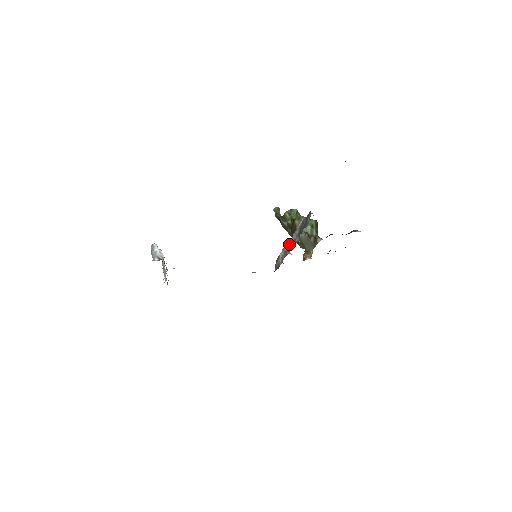
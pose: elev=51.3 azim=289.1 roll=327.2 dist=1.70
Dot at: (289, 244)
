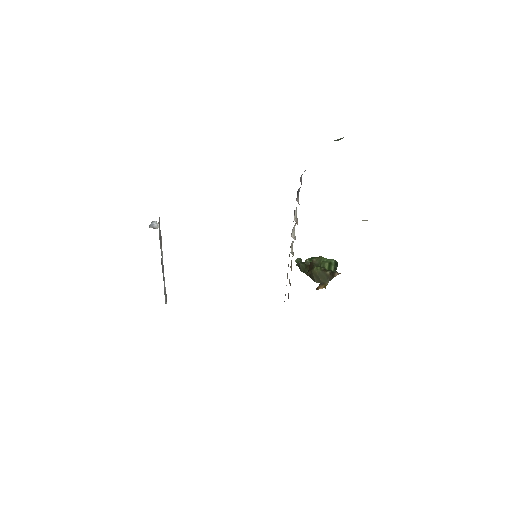
Dot at: occluded
